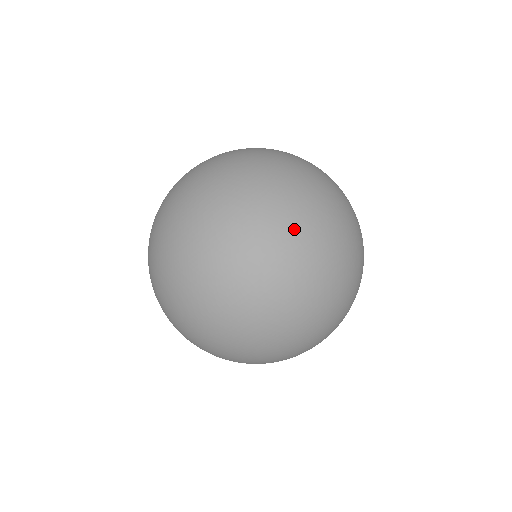
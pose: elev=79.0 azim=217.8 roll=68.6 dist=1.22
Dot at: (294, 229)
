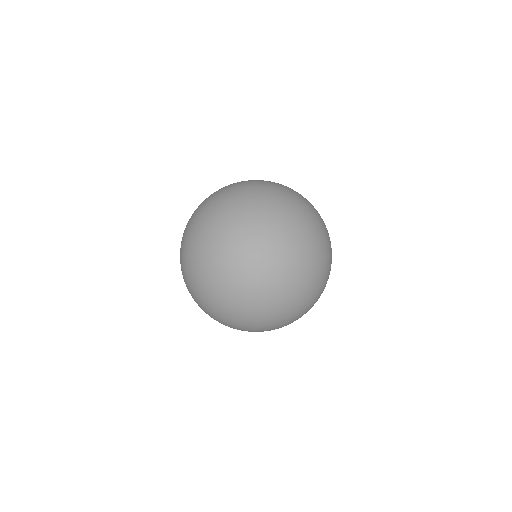
Dot at: (256, 193)
